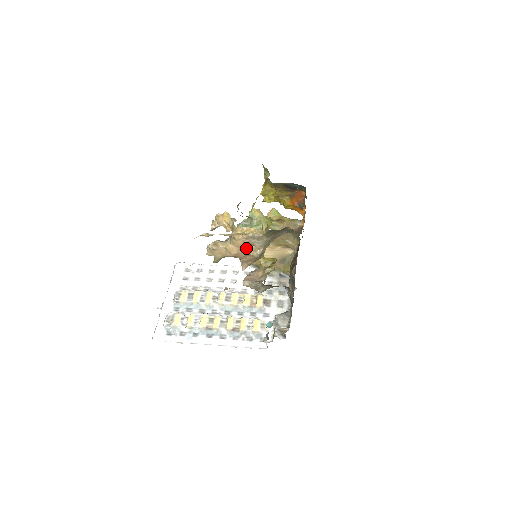
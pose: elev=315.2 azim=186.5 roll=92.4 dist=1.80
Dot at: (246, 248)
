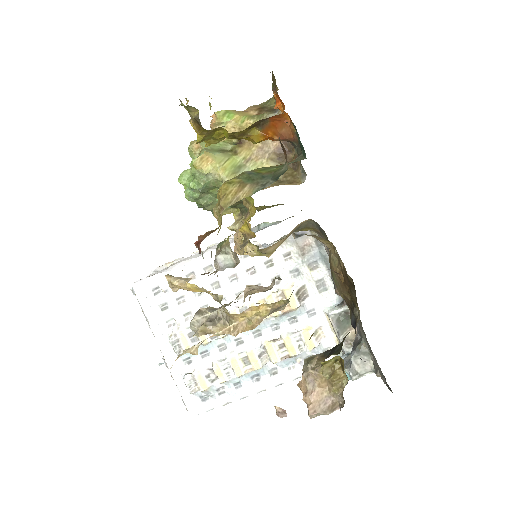
Dot at: occluded
